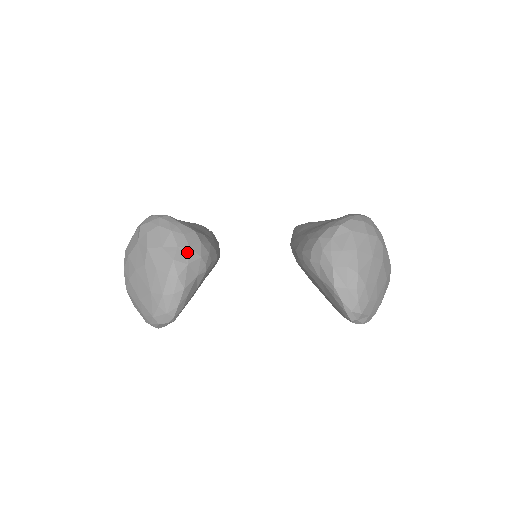
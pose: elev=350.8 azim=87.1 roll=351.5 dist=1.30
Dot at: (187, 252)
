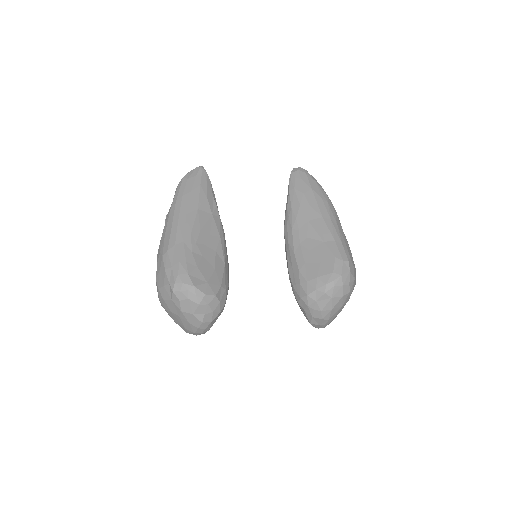
Dot at: (211, 315)
